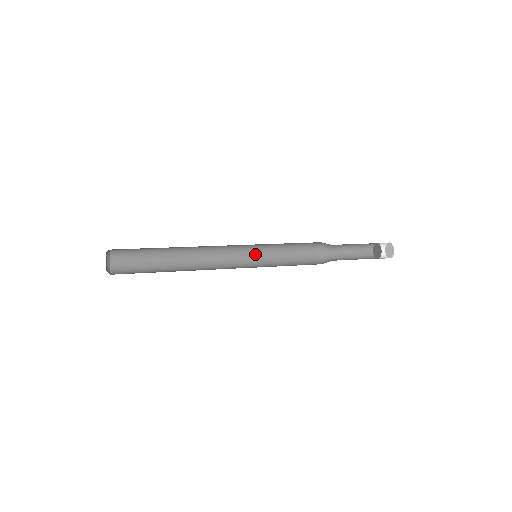
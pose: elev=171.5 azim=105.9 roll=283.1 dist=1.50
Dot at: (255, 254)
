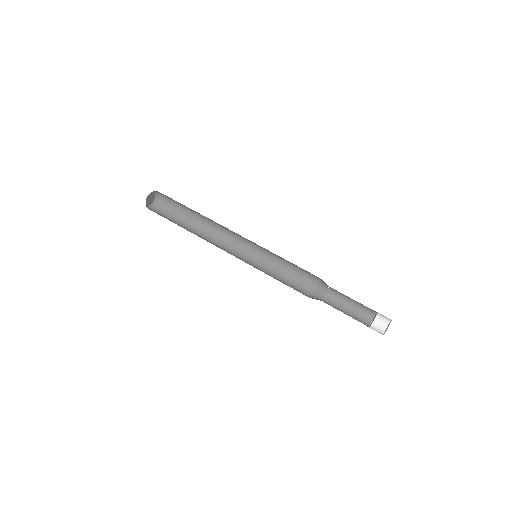
Dot at: (262, 255)
